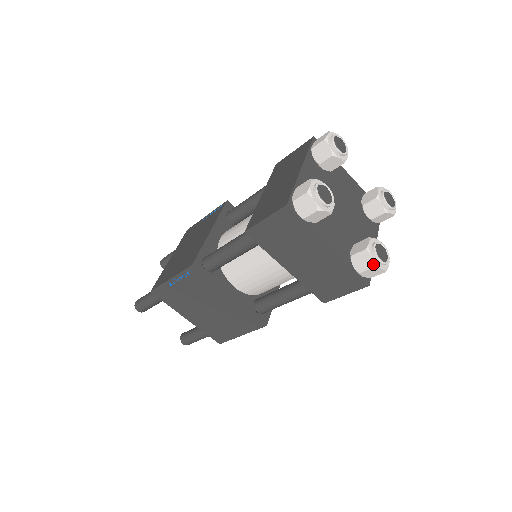
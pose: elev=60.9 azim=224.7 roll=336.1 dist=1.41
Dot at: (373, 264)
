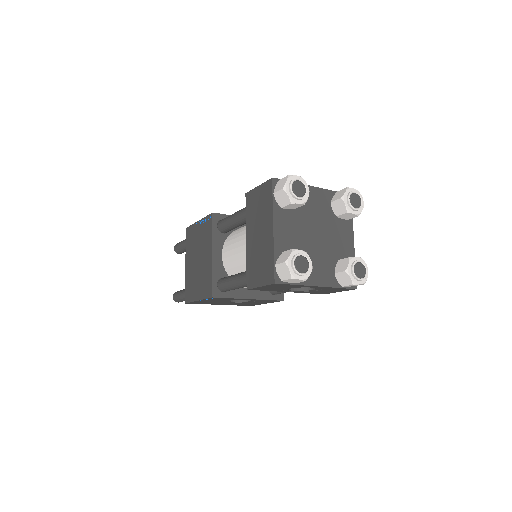
Dot at: (286, 260)
